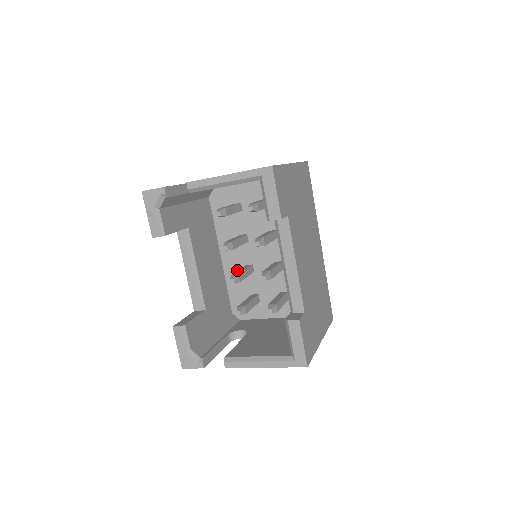
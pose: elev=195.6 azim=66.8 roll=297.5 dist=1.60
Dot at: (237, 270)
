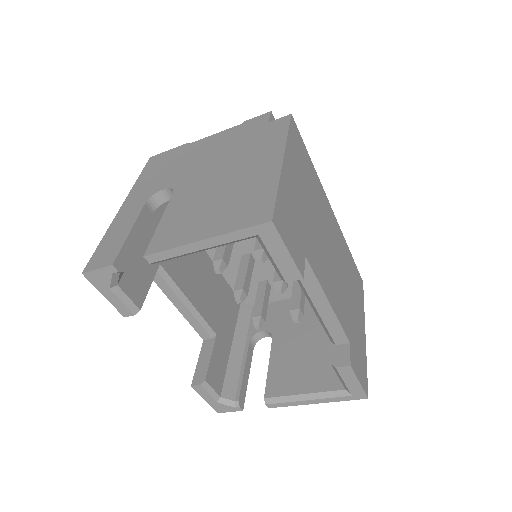
Dot at: (232, 262)
